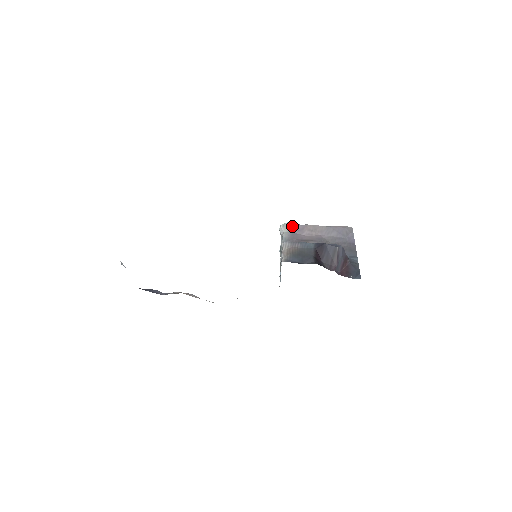
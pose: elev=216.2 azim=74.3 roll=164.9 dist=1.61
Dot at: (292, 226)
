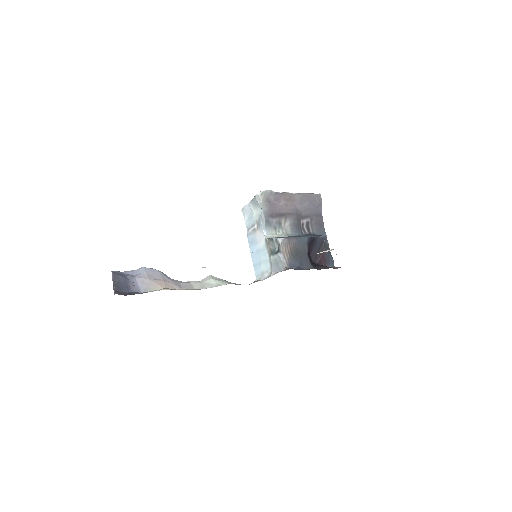
Dot at: (270, 195)
